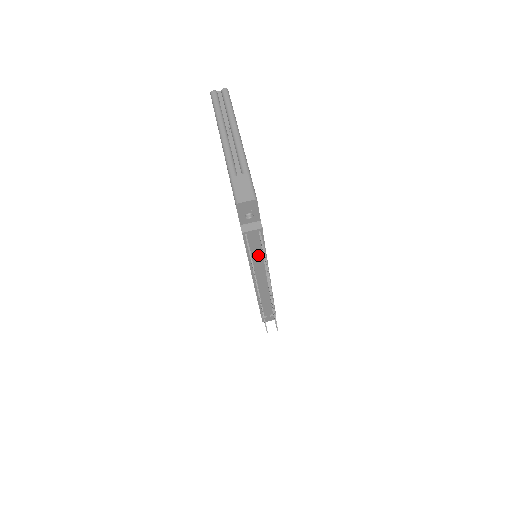
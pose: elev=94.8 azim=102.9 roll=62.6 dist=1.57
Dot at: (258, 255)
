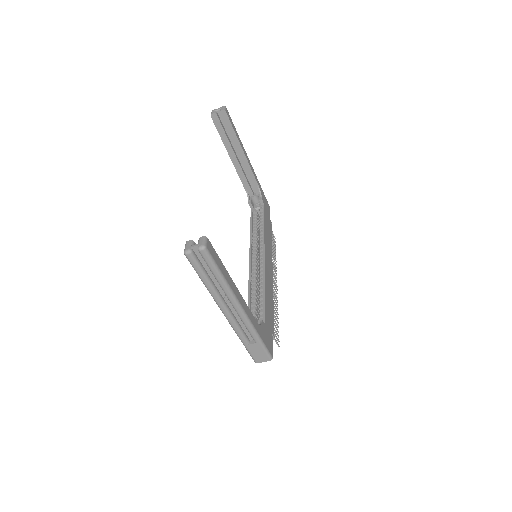
Dot at: occluded
